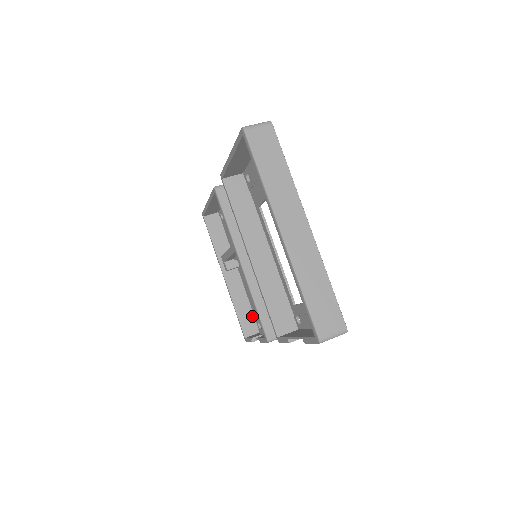
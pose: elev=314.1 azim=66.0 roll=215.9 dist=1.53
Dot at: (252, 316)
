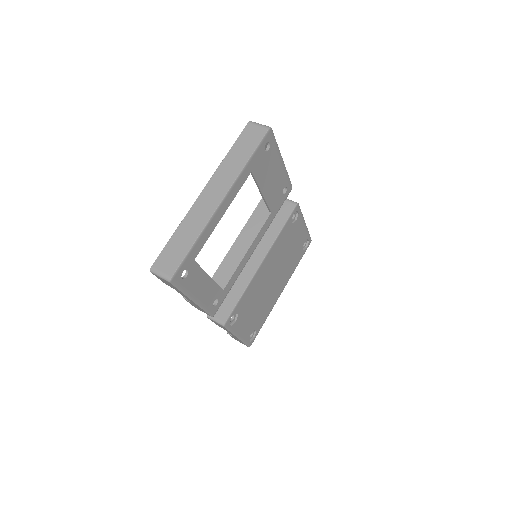
Dot at: occluded
